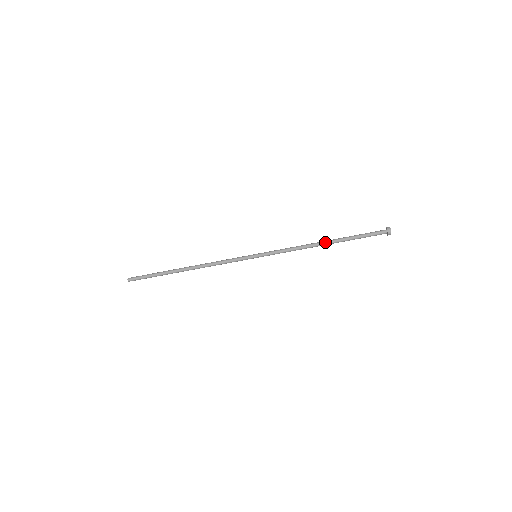
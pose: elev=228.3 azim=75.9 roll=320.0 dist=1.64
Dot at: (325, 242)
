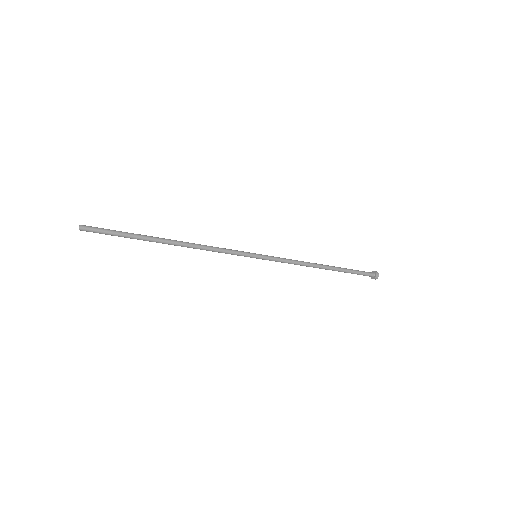
Dot at: (325, 265)
